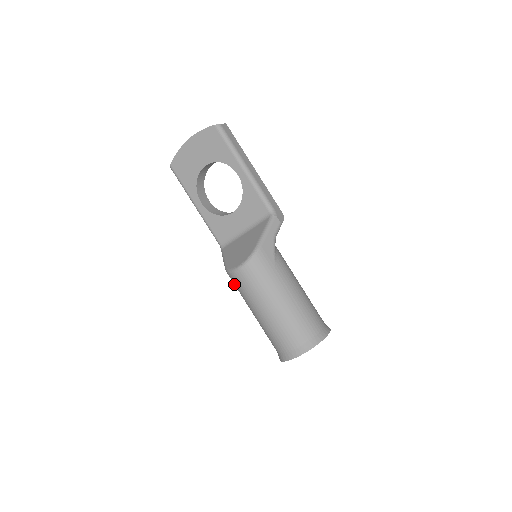
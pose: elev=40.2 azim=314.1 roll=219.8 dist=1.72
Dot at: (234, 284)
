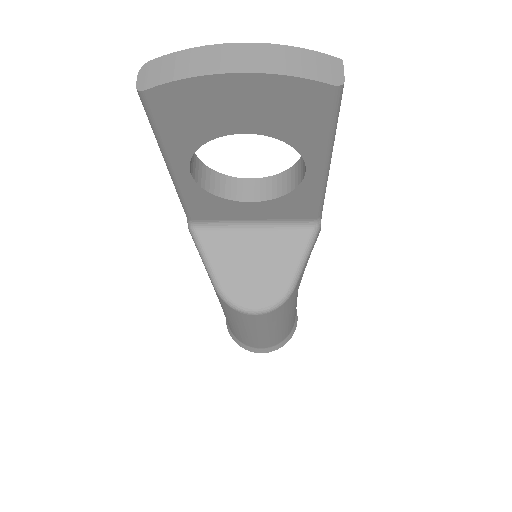
Dot at: (223, 305)
